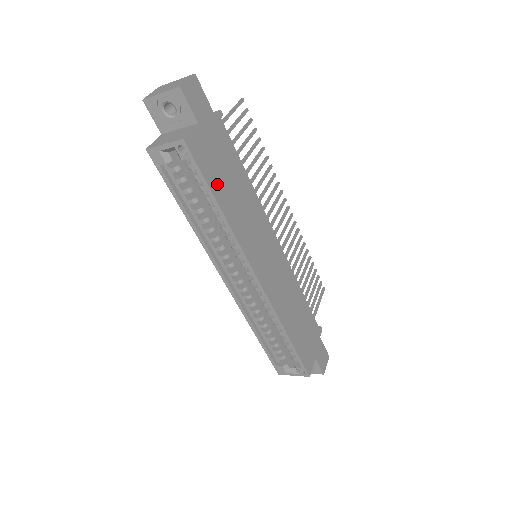
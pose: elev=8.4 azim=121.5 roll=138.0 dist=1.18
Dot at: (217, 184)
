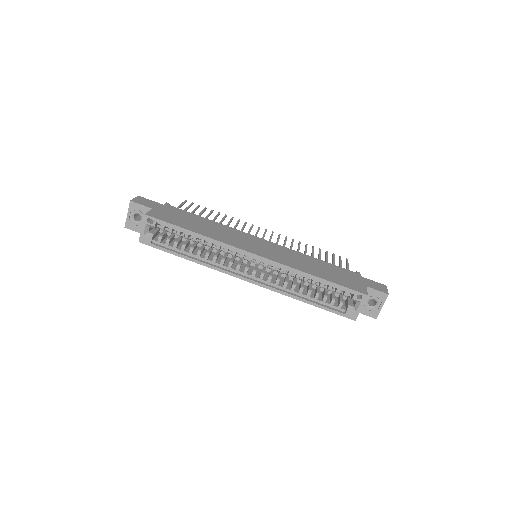
Dot at: (184, 225)
